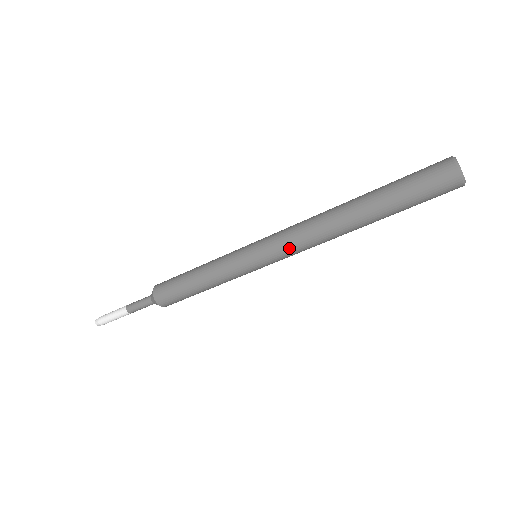
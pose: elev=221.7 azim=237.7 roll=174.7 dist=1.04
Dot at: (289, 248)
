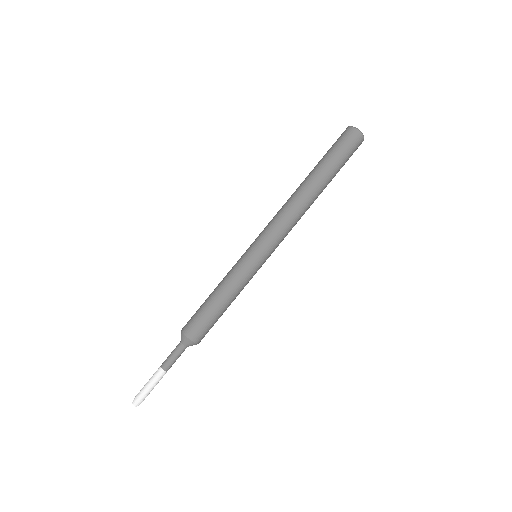
Dot at: (271, 225)
